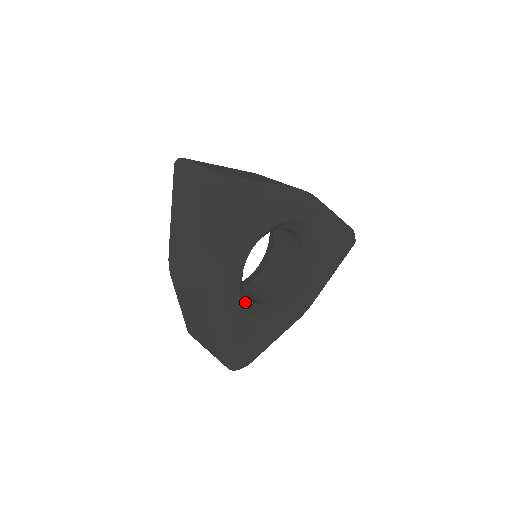
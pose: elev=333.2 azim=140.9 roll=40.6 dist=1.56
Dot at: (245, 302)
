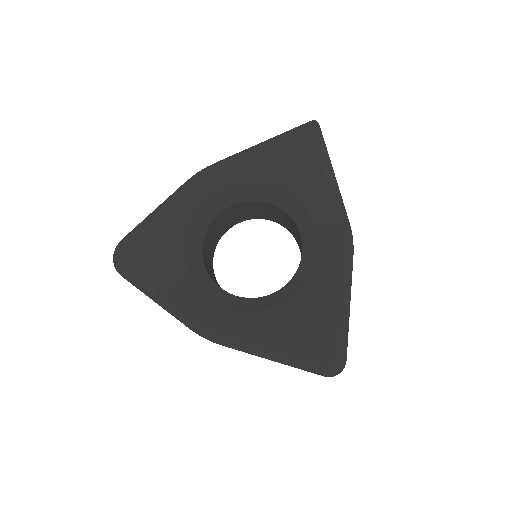
Dot at: (202, 218)
